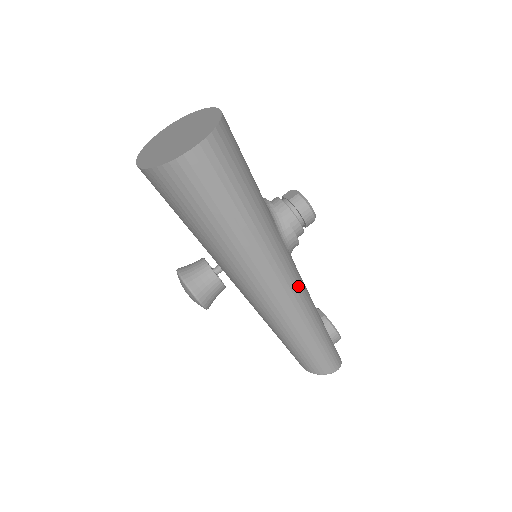
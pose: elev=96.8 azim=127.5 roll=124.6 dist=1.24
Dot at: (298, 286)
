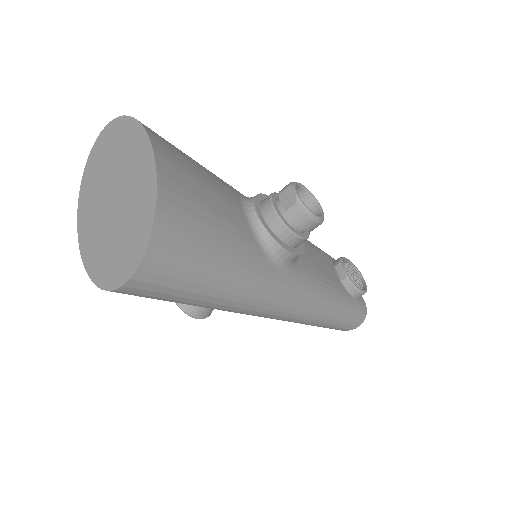
Dot at: (304, 299)
